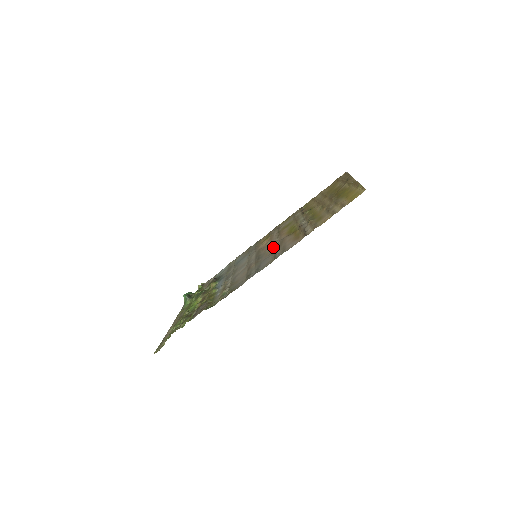
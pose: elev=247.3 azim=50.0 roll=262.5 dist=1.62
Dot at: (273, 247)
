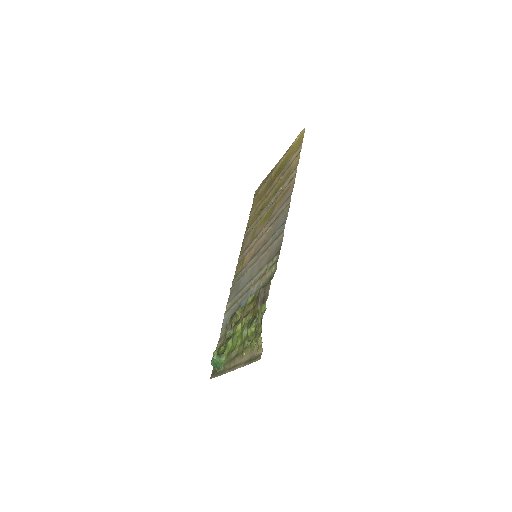
Dot at: (268, 228)
